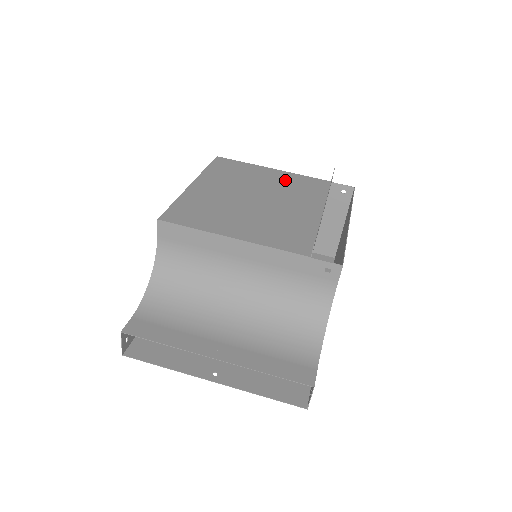
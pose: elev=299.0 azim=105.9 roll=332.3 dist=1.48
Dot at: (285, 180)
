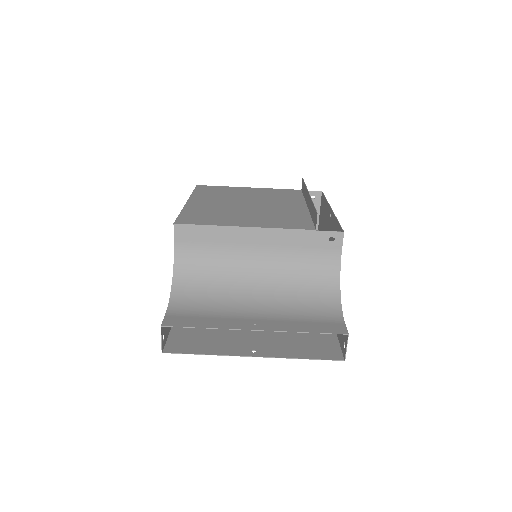
Dot at: (264, 192)
